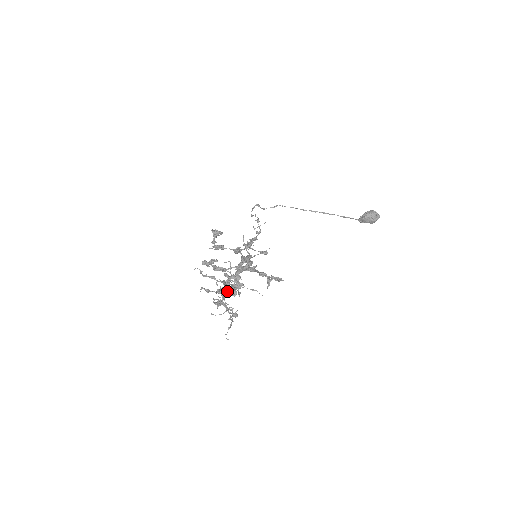
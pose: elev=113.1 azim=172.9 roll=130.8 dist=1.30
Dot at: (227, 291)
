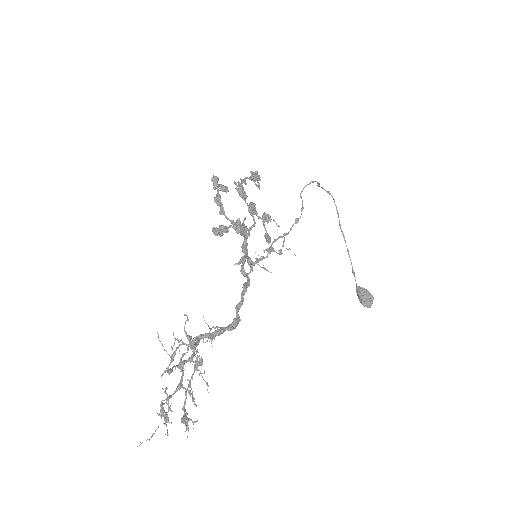
Dot at: occluded
